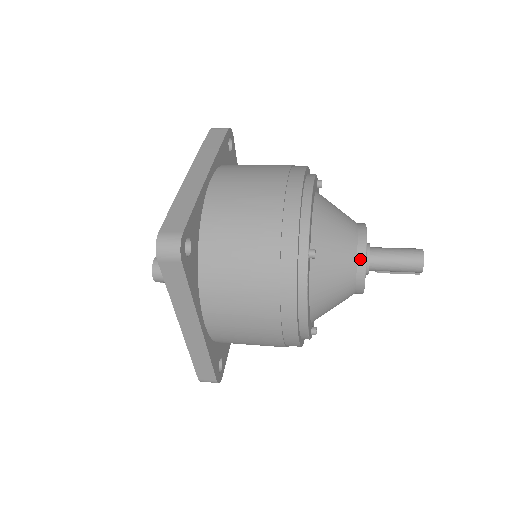
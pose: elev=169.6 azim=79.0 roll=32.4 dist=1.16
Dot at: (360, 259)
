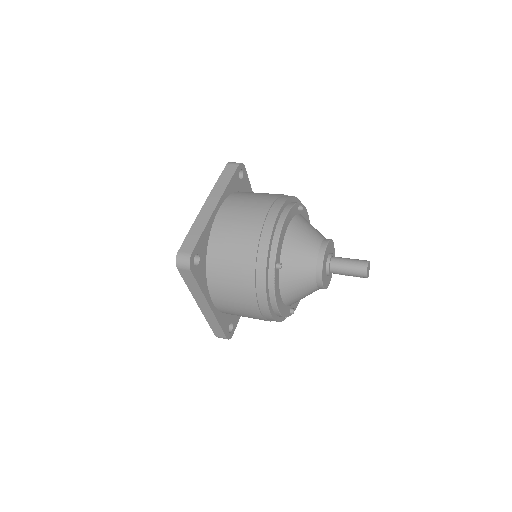
Dot at: (318, 268)
